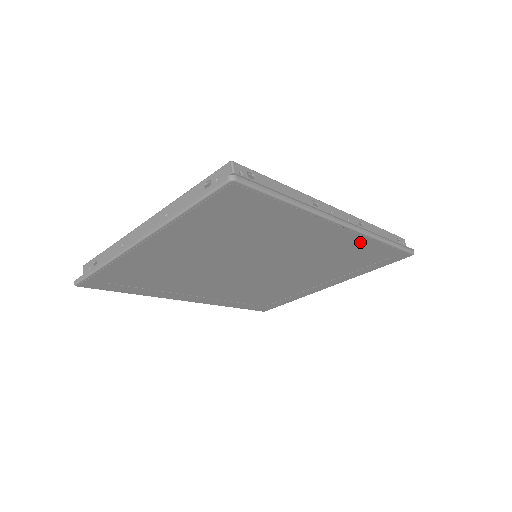
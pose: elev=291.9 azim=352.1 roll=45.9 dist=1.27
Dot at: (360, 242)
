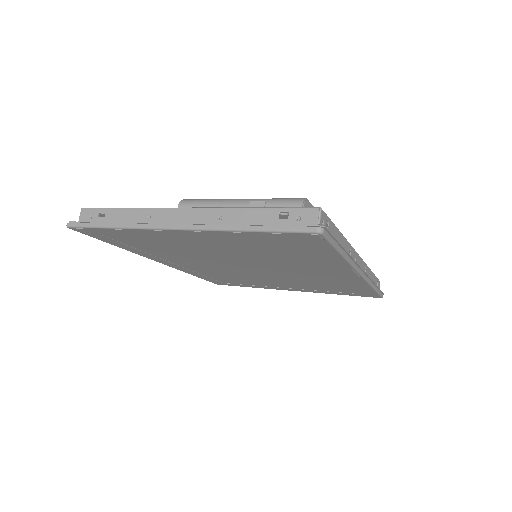
Dot at: (356, 283)
